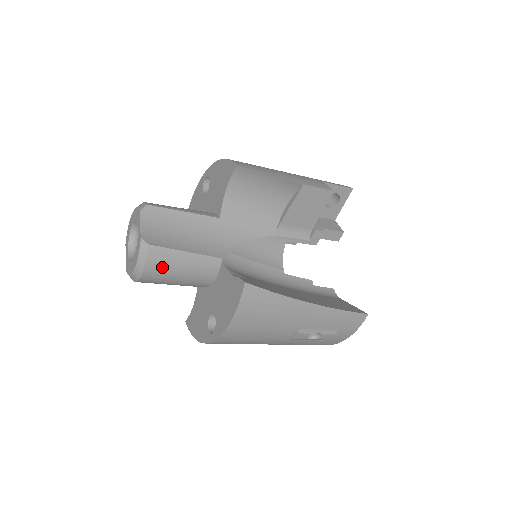
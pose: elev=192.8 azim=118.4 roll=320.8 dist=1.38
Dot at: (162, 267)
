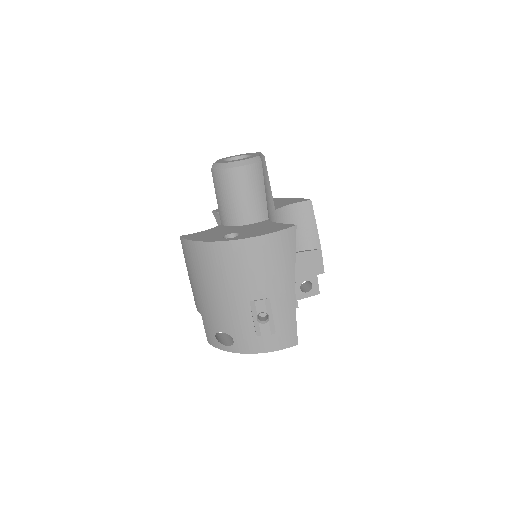
Dot at: (250, 178)
